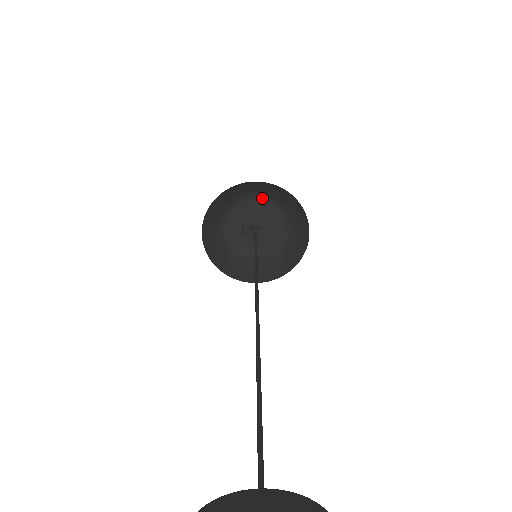
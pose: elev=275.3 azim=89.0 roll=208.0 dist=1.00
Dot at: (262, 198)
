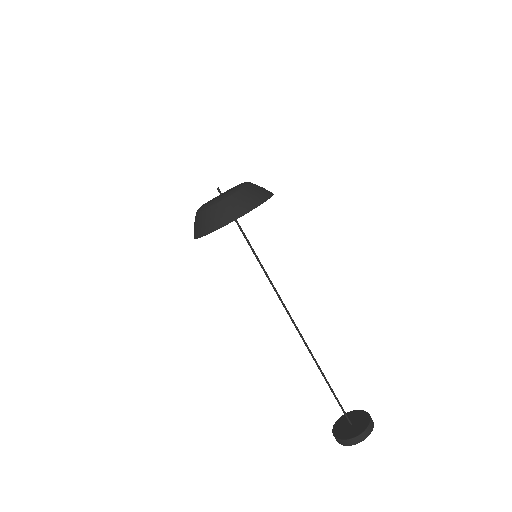
Dot at: (219, 198)
